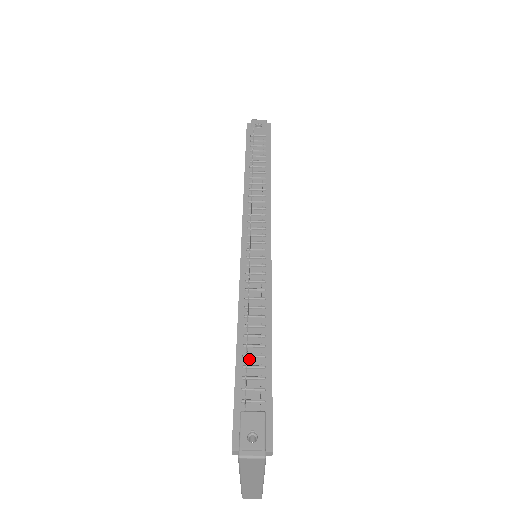
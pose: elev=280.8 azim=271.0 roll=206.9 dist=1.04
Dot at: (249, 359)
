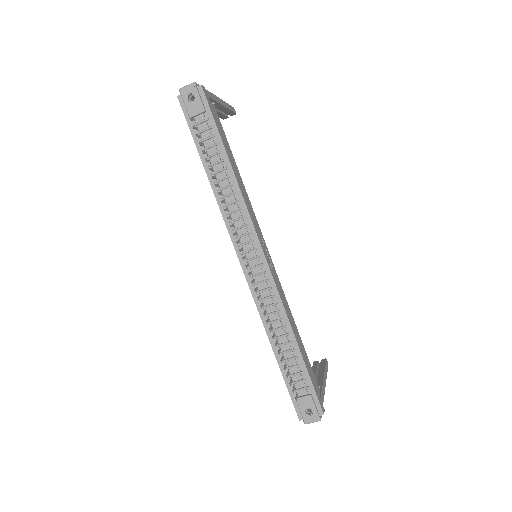
Dot at: (287, 362)
